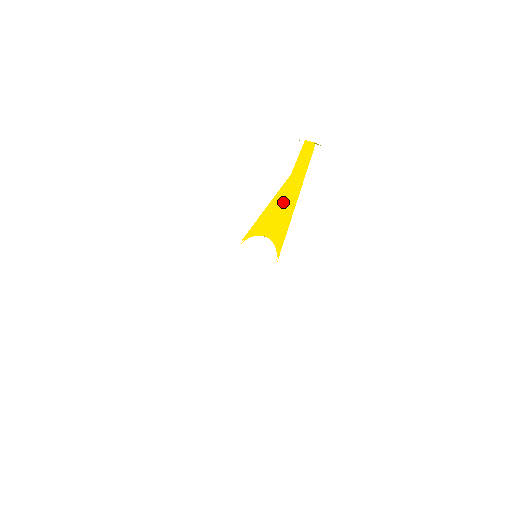
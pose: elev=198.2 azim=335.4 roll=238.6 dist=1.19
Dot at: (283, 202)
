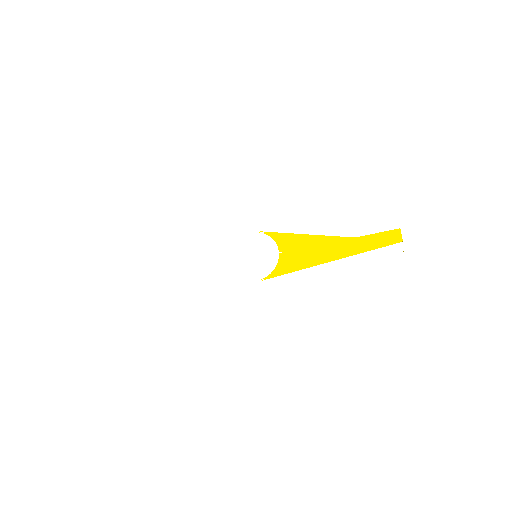
Dot at: (322, 248)
